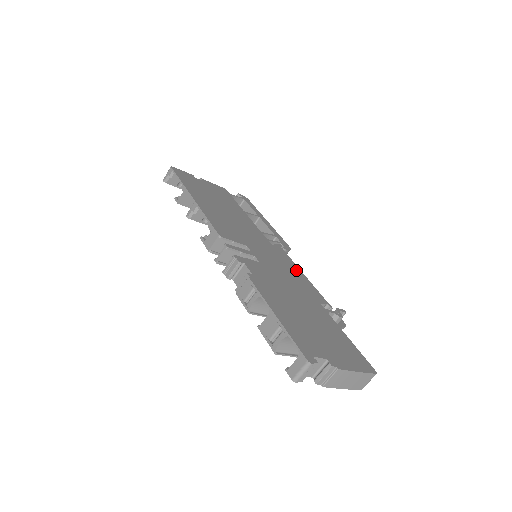
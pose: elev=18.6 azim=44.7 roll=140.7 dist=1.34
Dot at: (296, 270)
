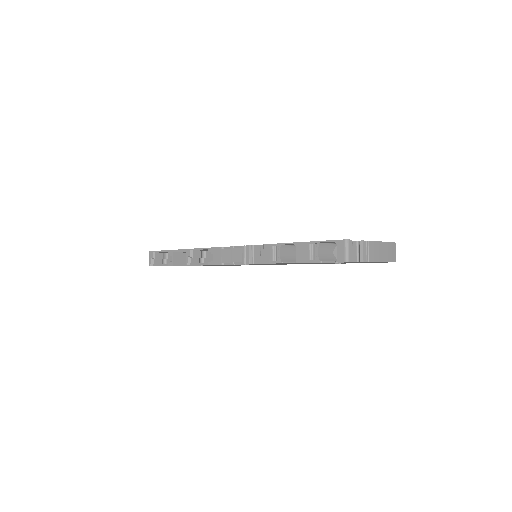
Dot at: occluded
